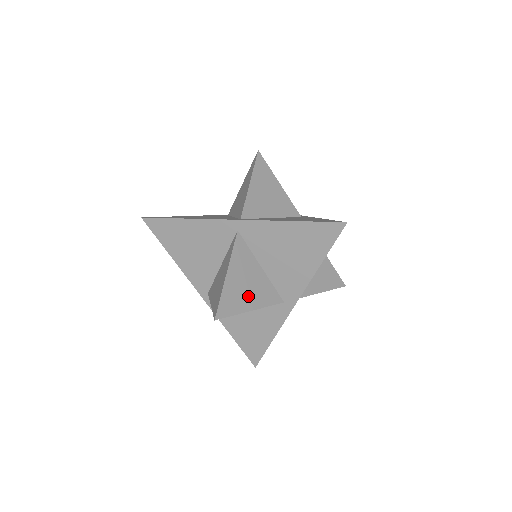
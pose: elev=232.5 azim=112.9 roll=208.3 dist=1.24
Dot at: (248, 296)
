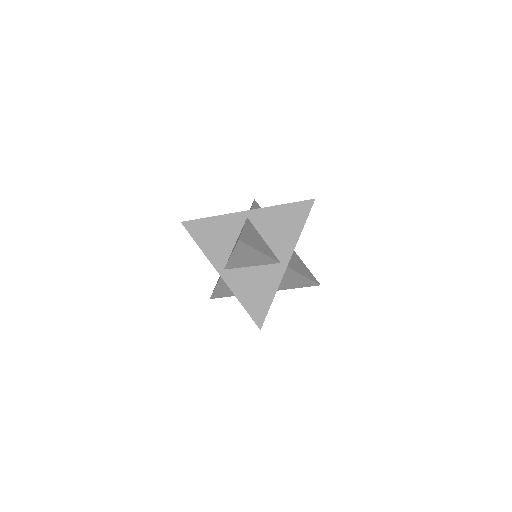
Dot at: (257, 245)
